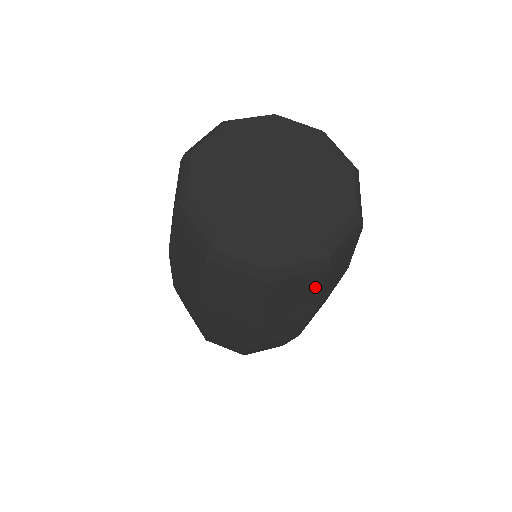
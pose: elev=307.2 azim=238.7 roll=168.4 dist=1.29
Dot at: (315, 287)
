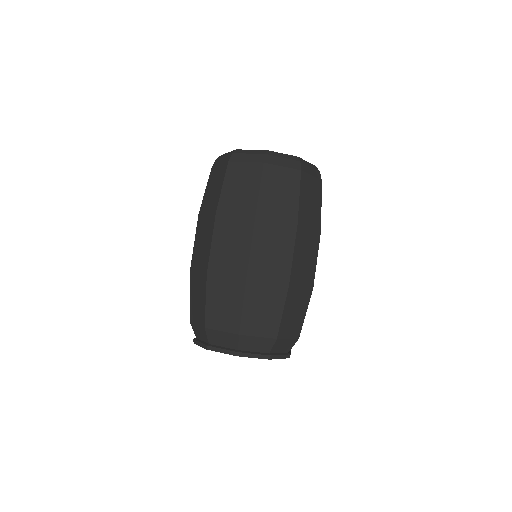
Dot at: (255, 181)
